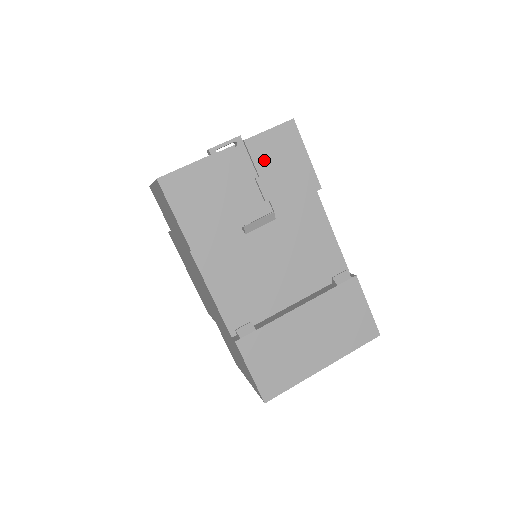
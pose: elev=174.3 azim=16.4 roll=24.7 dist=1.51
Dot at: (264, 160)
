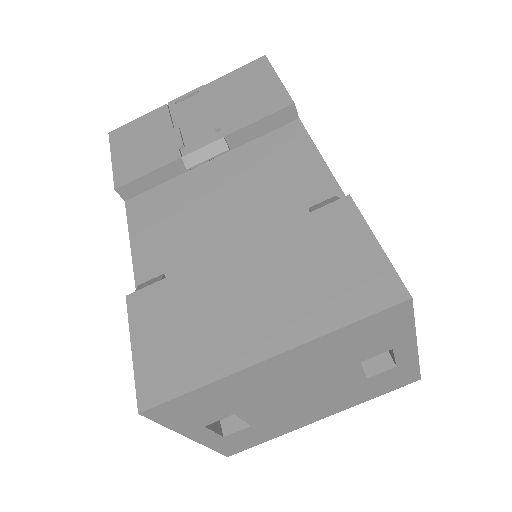
Dot at: (223, 95)
